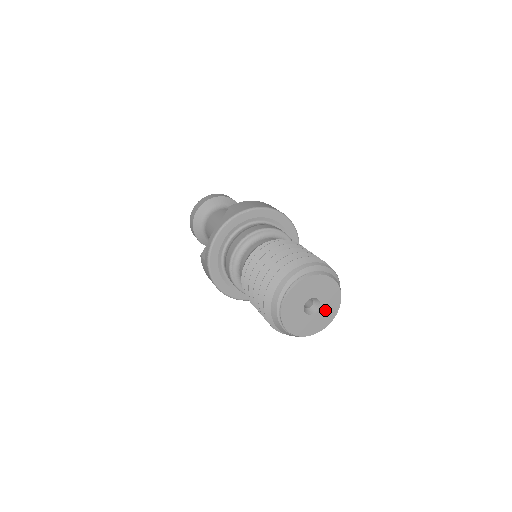
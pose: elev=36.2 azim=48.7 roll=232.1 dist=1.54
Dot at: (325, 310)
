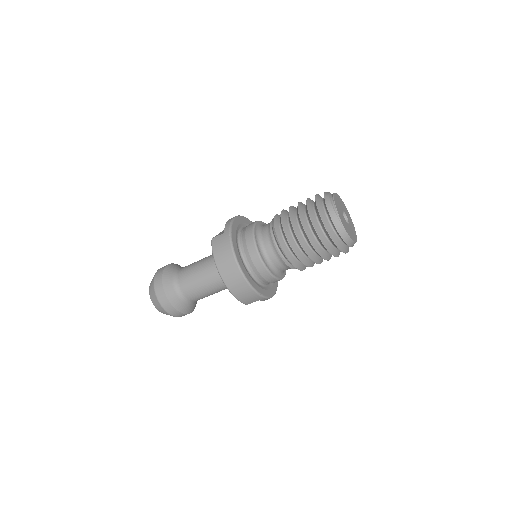
Dot at: (351, 229)
